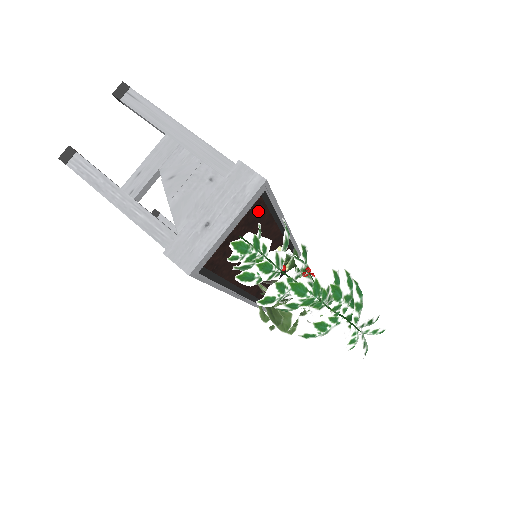
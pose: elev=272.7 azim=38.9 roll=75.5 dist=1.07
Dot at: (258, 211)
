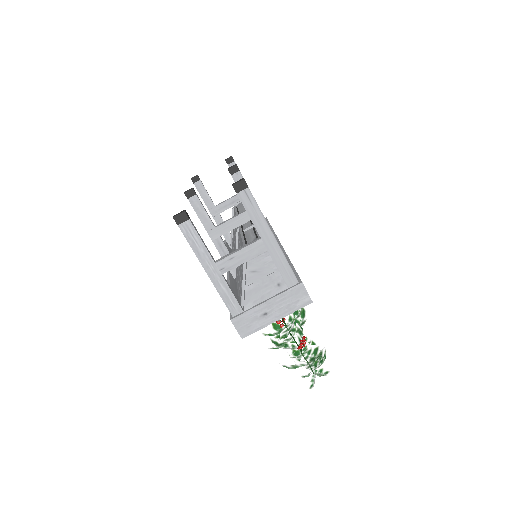
Dot at: occluded
